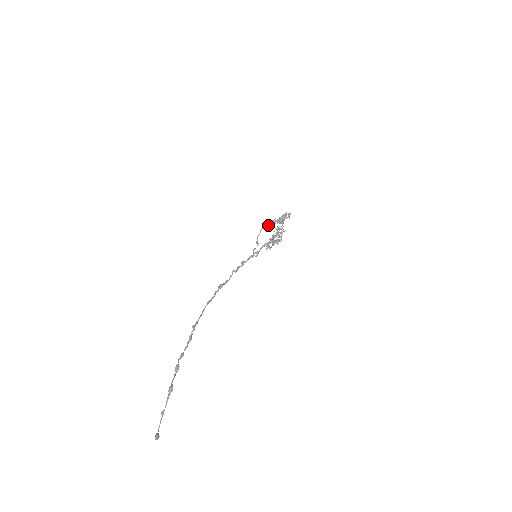
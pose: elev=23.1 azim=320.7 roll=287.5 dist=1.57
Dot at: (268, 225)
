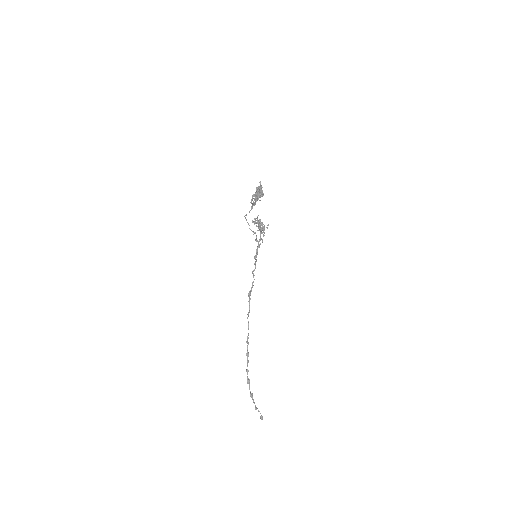
Dot at: (252, 208)
